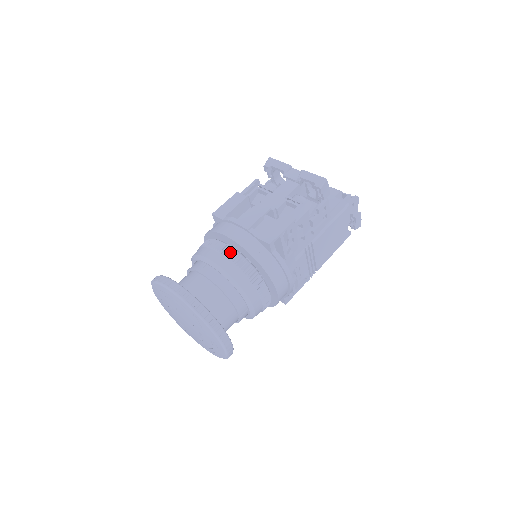
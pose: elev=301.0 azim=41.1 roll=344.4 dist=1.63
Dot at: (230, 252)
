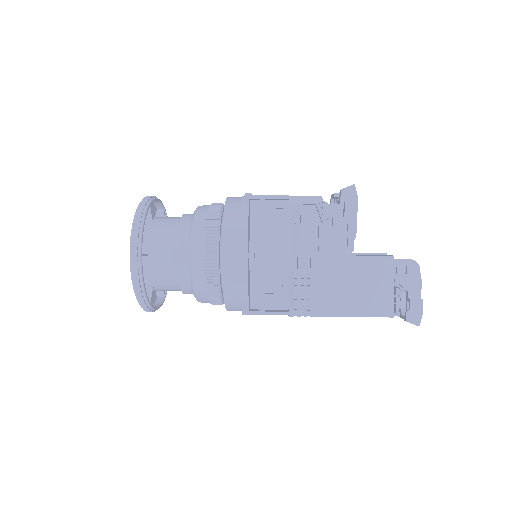
Dot at: (217, 204)
